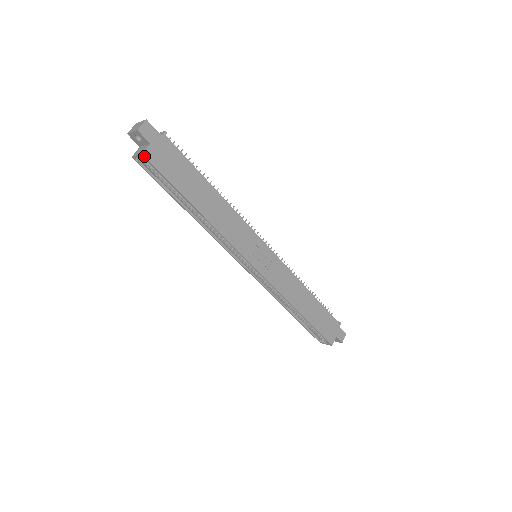
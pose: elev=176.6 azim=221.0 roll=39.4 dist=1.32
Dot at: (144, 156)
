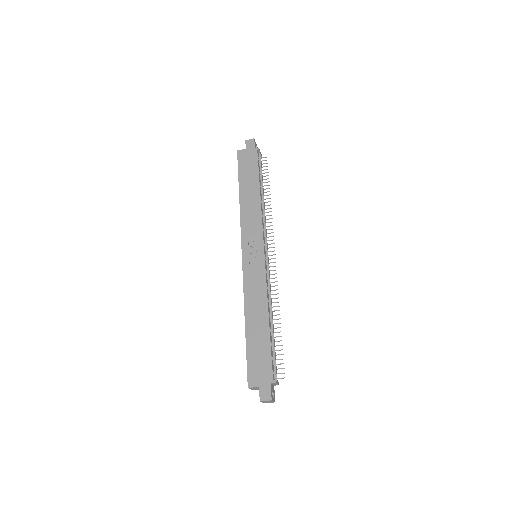
Dot at: (238, 152)
